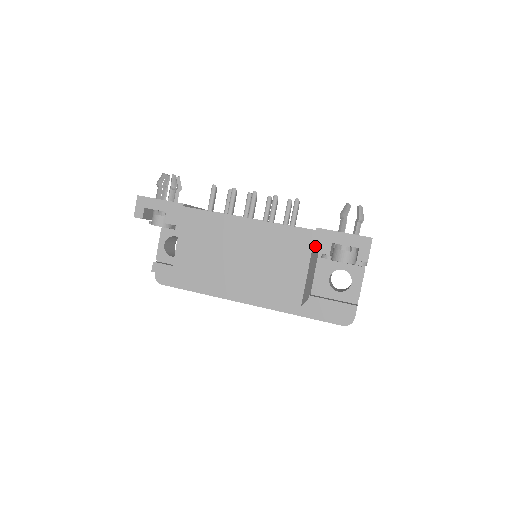
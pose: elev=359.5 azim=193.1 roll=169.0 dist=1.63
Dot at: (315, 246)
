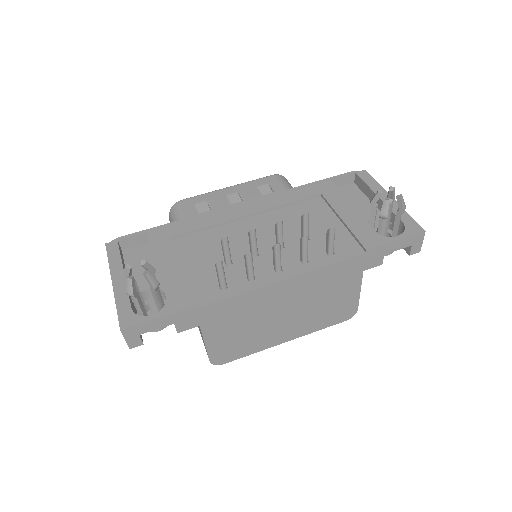
Dot at: (366, 265)
